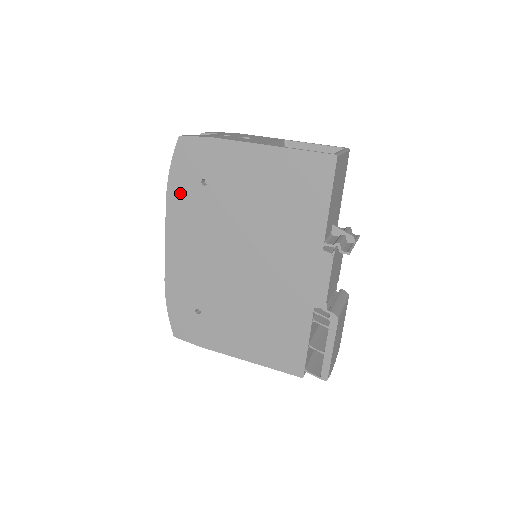
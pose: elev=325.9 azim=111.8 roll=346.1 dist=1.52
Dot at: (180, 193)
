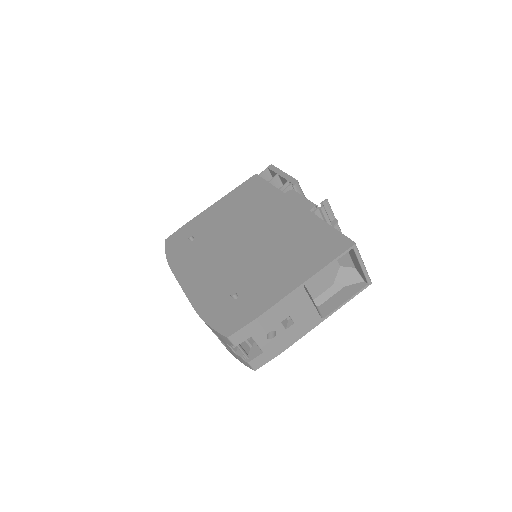
Dot at: occluded
